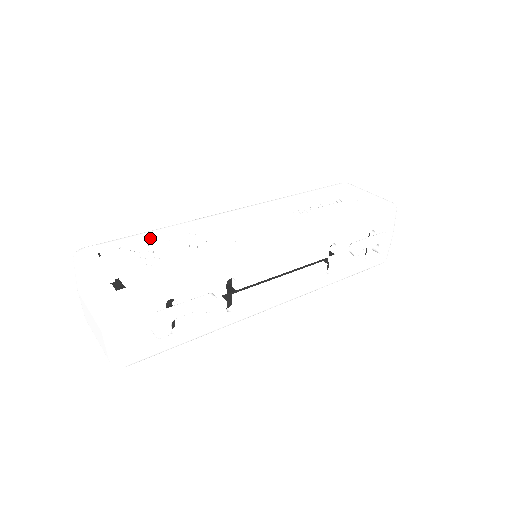
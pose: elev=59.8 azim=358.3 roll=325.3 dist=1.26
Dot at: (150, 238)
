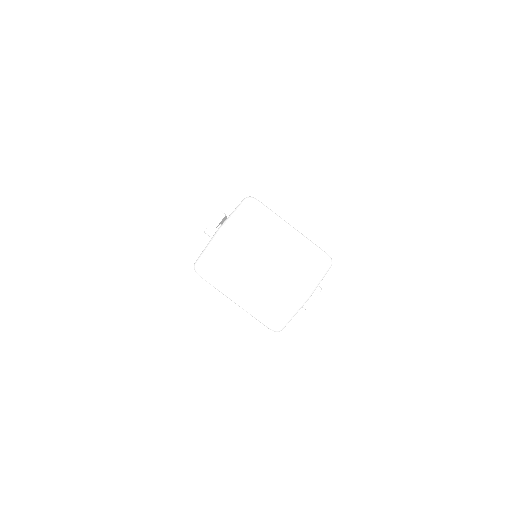
Dot at: occluded
